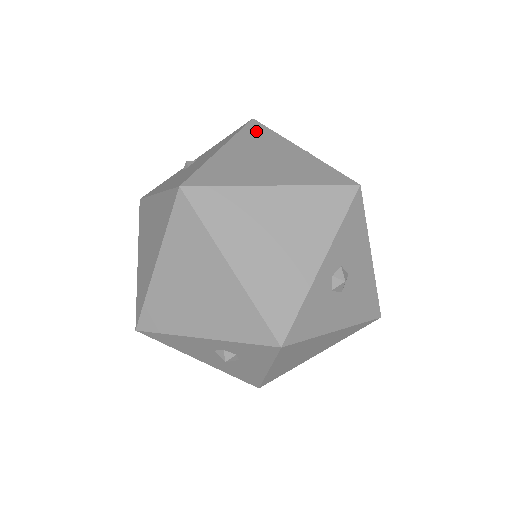
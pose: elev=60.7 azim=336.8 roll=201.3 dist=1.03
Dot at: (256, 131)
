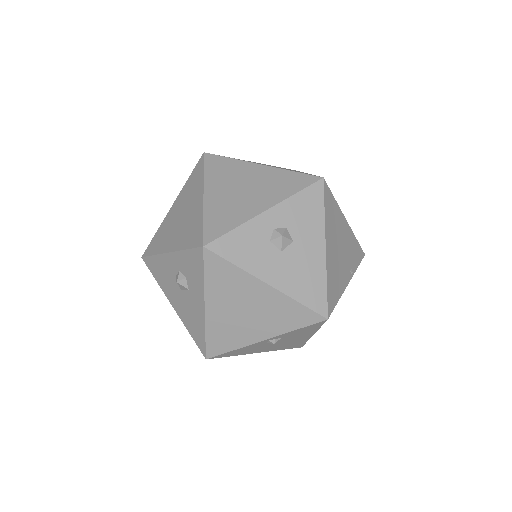
Dot at: occluded
